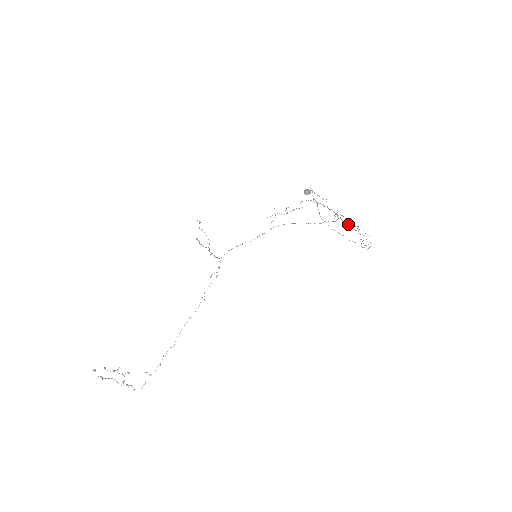
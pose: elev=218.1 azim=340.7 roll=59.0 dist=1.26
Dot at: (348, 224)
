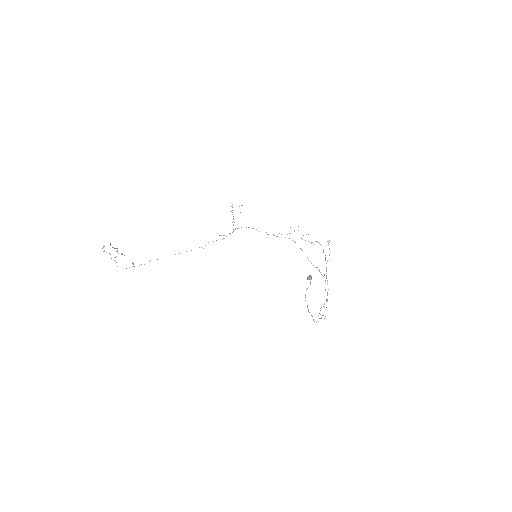
Dot at: (325, 289)
